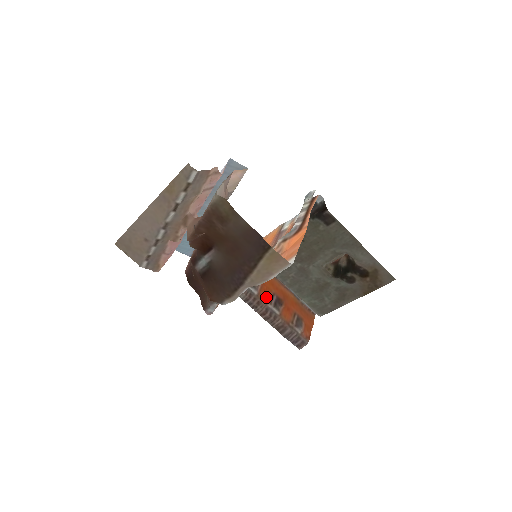
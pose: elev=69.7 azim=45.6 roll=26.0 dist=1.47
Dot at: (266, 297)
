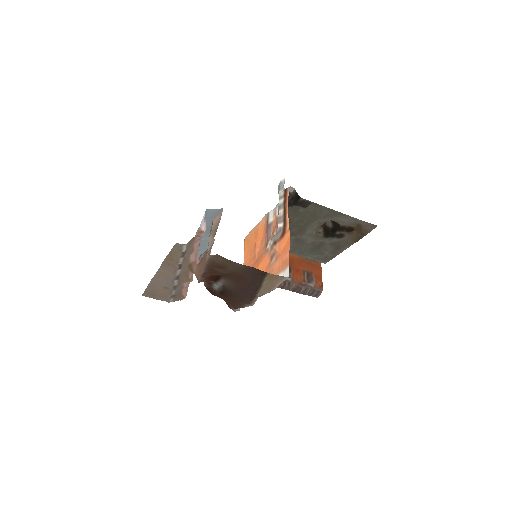
Dot at: occluded
